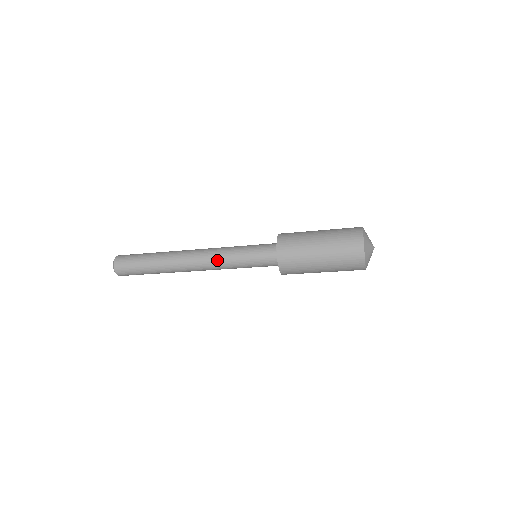
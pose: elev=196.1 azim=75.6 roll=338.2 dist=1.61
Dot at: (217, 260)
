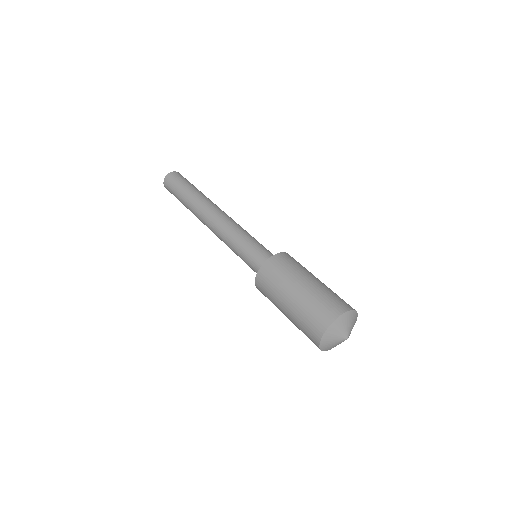
Dot at: (223, 241)
